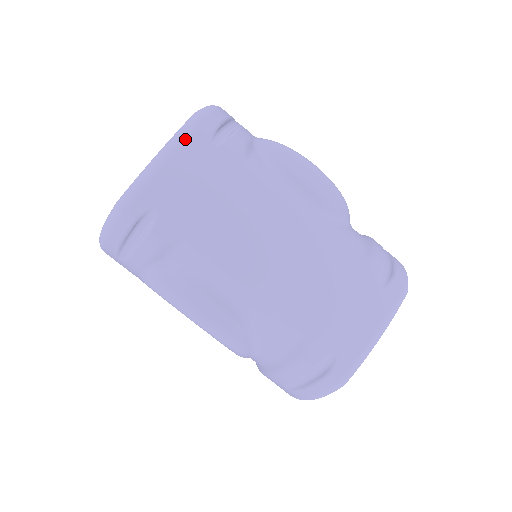
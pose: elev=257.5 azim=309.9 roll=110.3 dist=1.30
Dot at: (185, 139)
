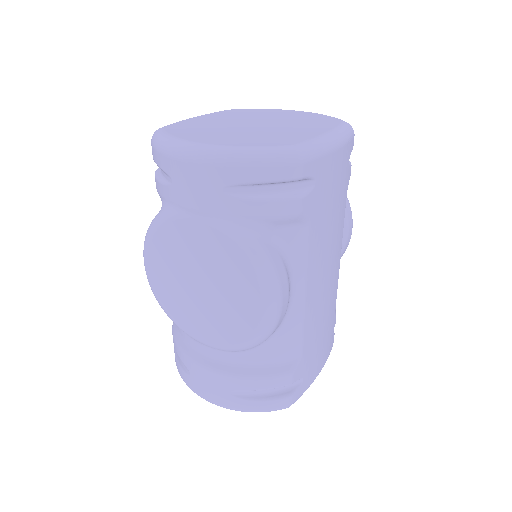
Dot at: (348, 141)
